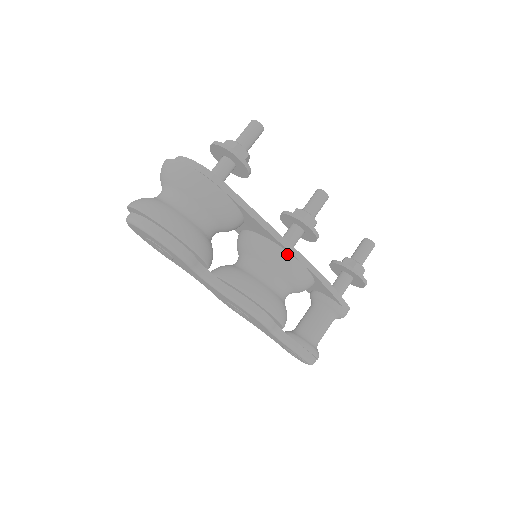
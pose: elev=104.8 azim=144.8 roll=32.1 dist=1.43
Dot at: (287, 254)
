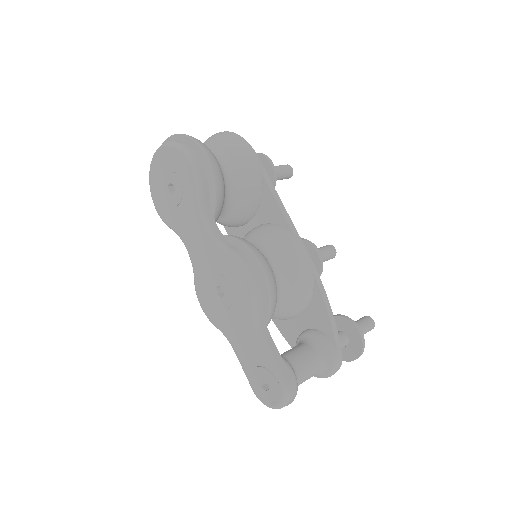
Dot at: (295, 238)
